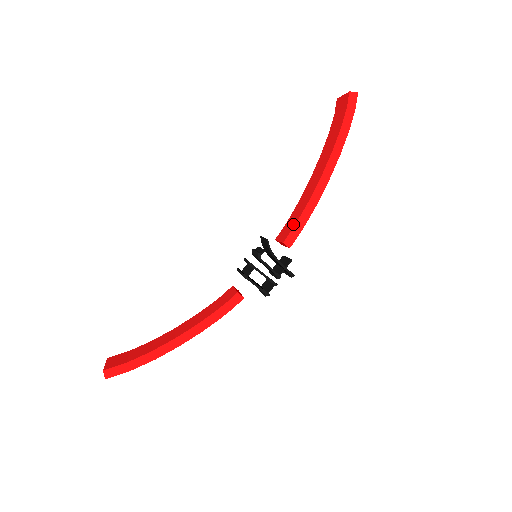
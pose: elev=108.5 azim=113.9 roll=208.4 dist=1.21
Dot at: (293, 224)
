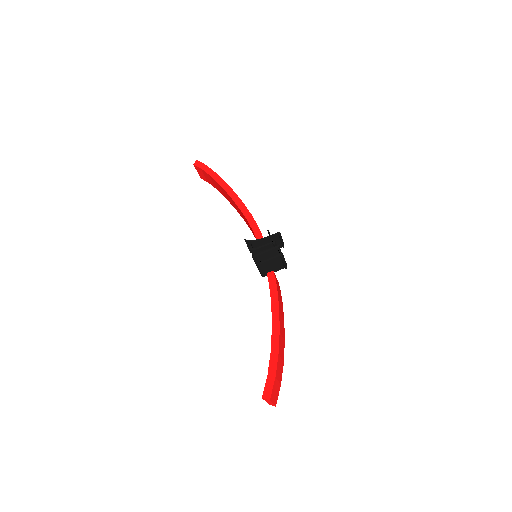
Dot at: occluded
